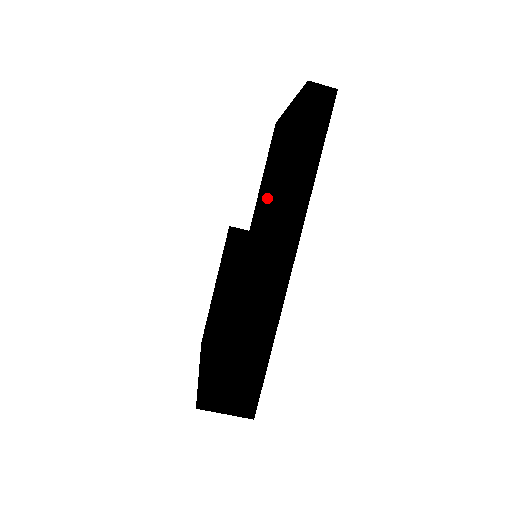
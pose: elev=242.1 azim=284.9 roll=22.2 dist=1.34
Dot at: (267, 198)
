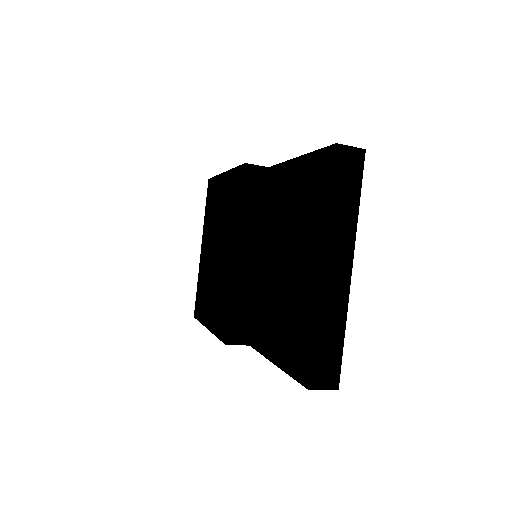
Dot at: (271, 274)
